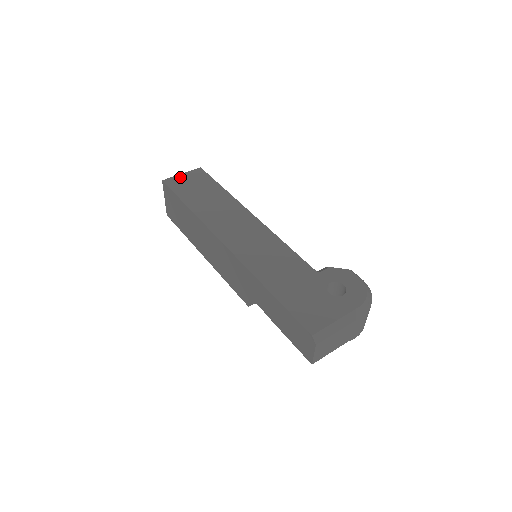
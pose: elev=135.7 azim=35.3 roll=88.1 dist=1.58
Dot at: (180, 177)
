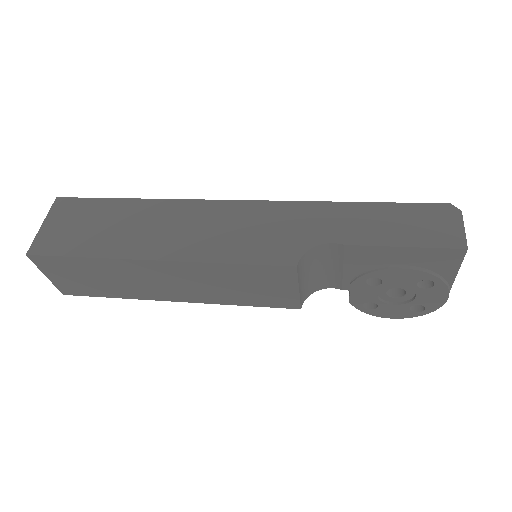
Dot at: occluded
